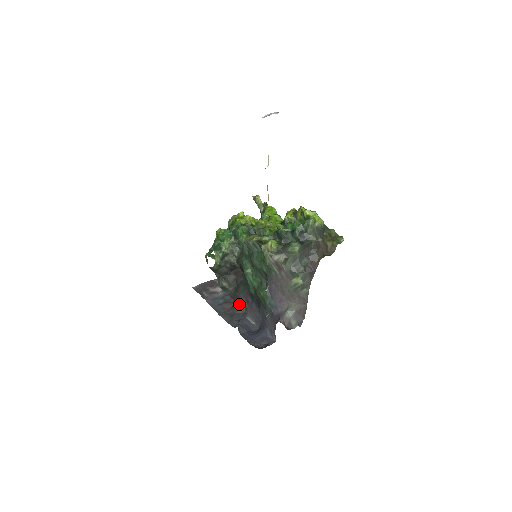
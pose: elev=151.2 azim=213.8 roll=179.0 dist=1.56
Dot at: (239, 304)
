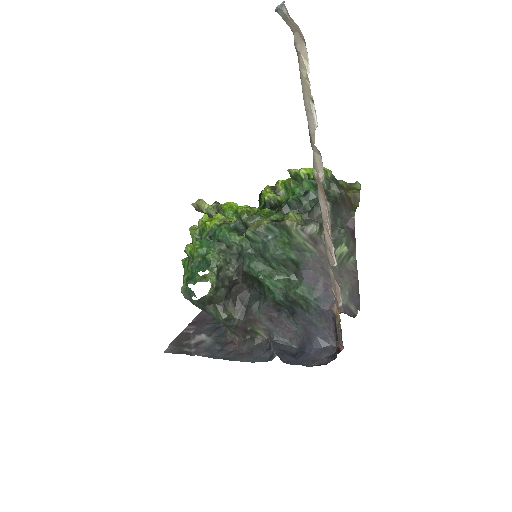
Dot at: (253, 332)
